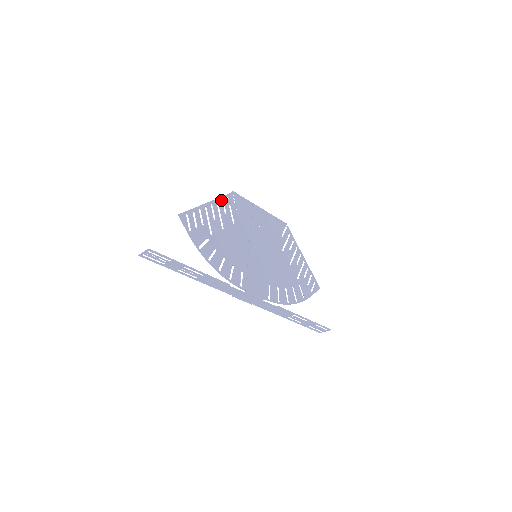
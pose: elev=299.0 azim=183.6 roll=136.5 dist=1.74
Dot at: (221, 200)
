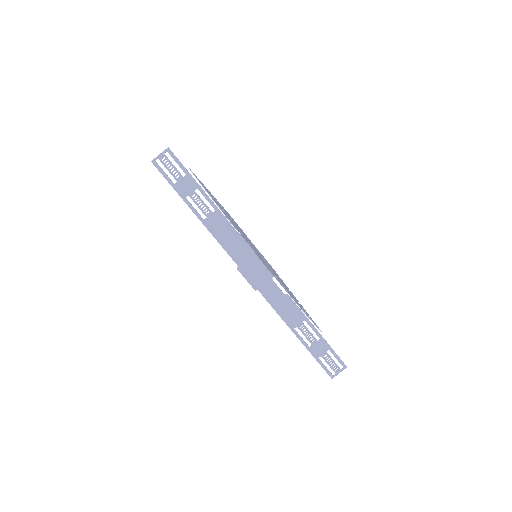
Dot at: (220, 204)
